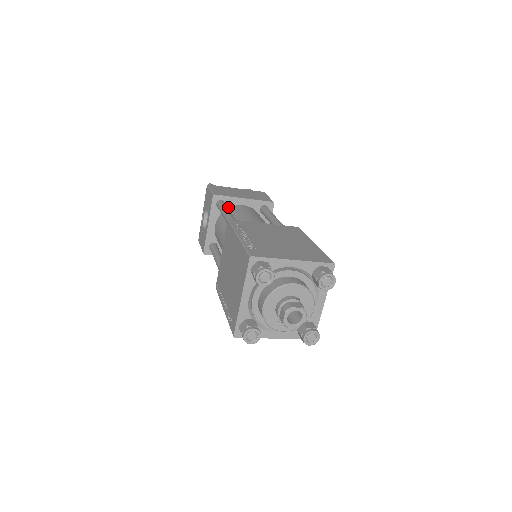
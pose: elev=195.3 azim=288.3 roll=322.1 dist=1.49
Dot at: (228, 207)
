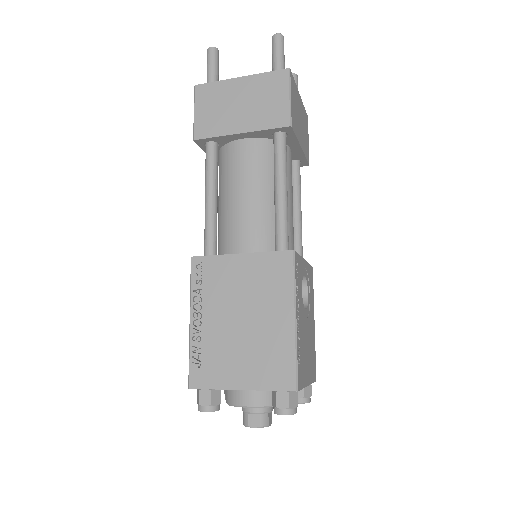
Dot at: (224, 144)
